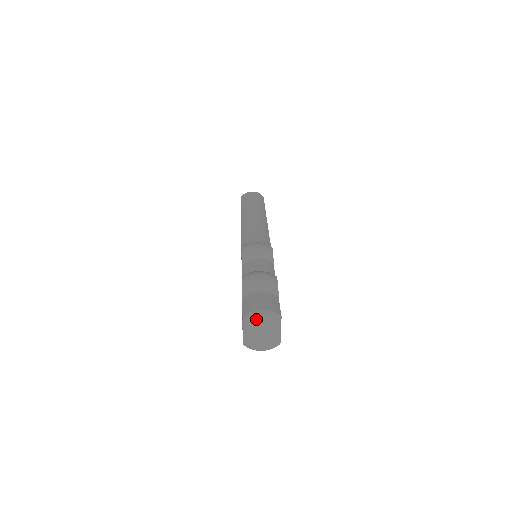
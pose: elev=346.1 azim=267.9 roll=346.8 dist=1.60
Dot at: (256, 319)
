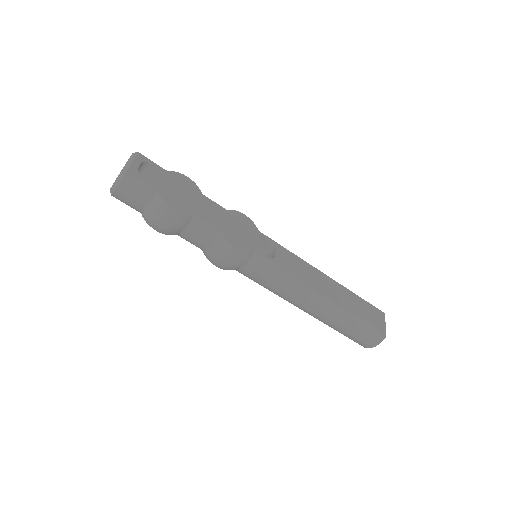
Dot at: occluded
